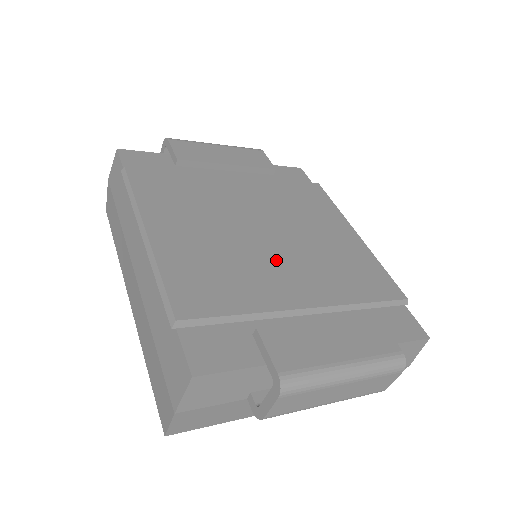
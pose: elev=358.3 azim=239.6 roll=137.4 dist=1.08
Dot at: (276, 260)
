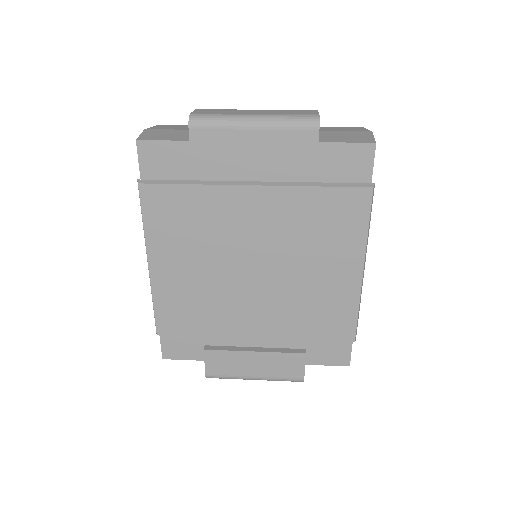
Dot at: (248, 297)
